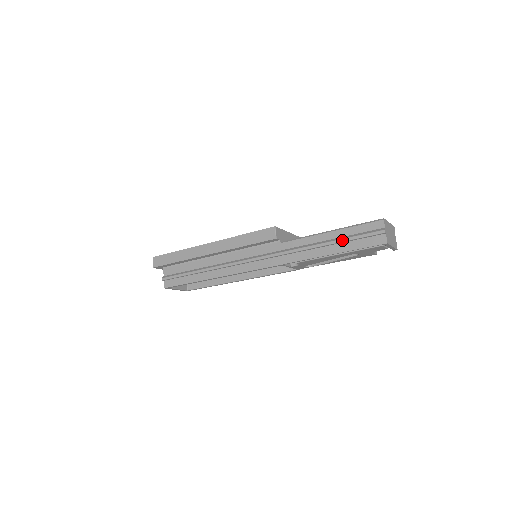
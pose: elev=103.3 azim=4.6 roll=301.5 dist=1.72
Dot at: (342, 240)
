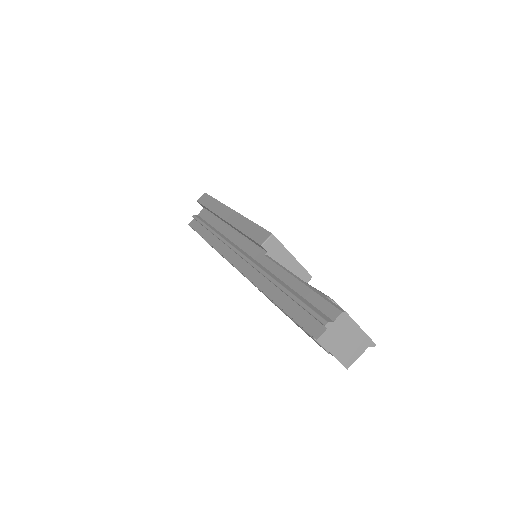
Dot at: (293, 296)
